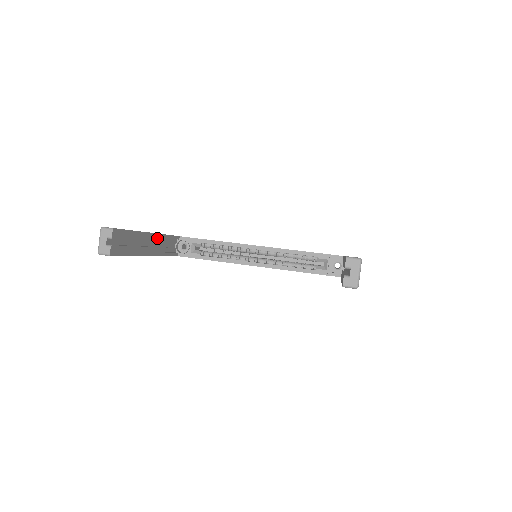
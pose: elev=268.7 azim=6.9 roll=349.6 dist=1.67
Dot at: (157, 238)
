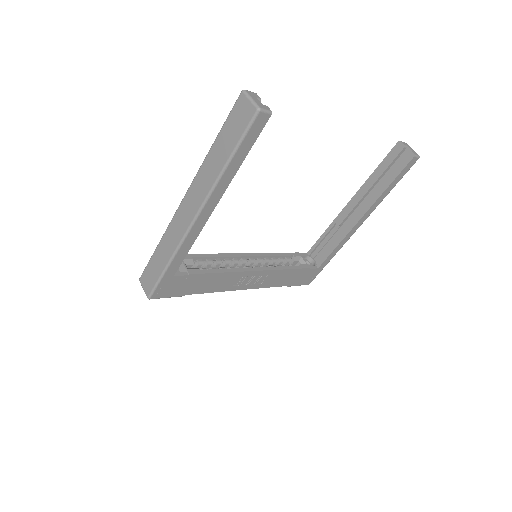
Dot at: occluded
